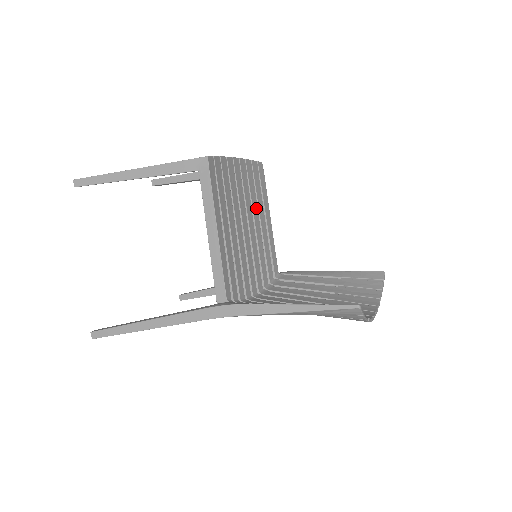
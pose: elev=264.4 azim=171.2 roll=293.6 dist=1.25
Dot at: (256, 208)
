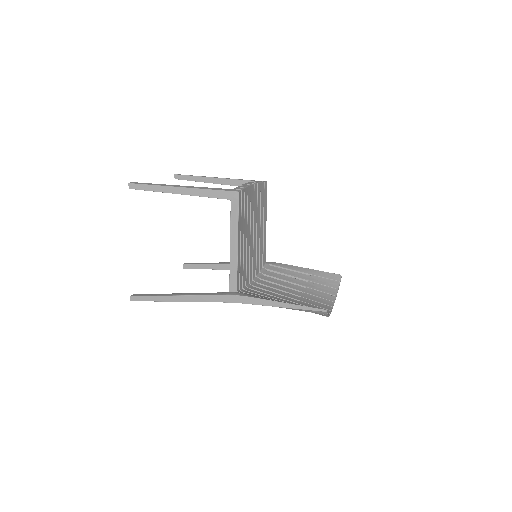
Dot at: (259, 218)
